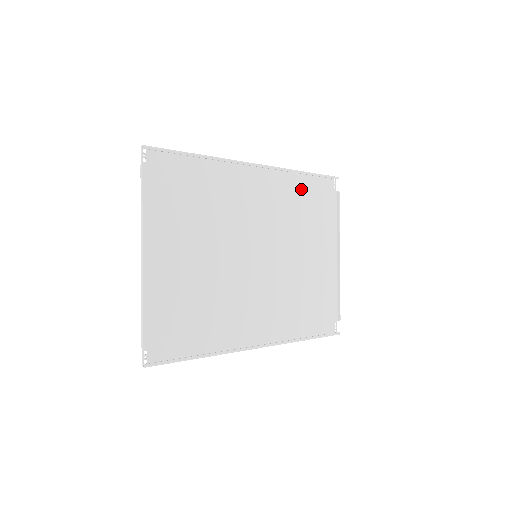
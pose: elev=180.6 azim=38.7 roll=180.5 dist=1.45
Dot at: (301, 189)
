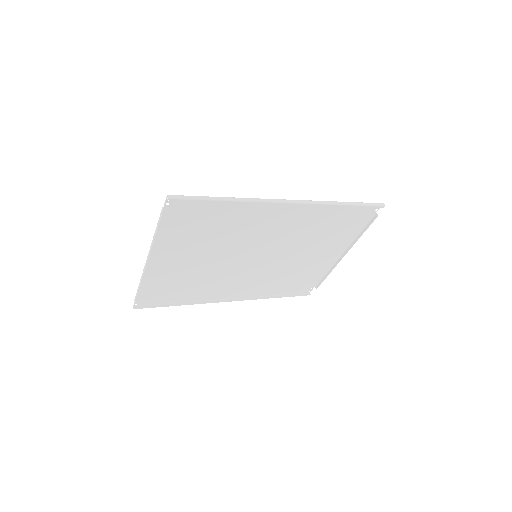
Dot at: (333, 213)
